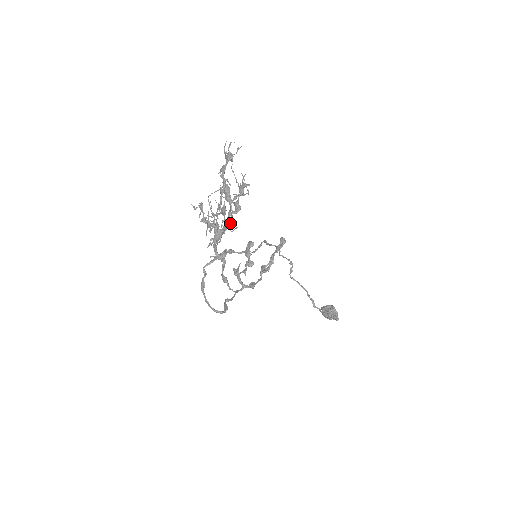
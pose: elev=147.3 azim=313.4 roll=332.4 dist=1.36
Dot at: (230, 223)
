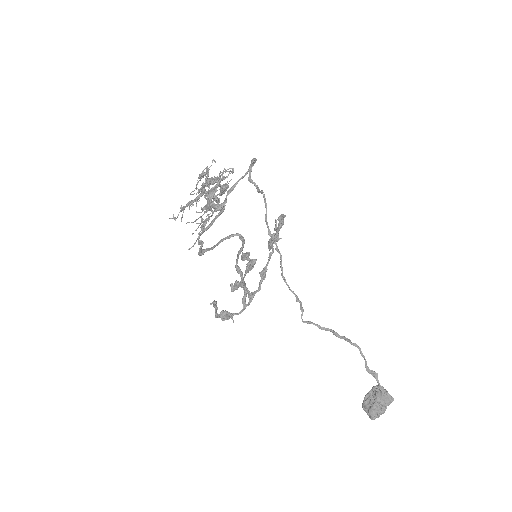
Dot at: (223, 179)
